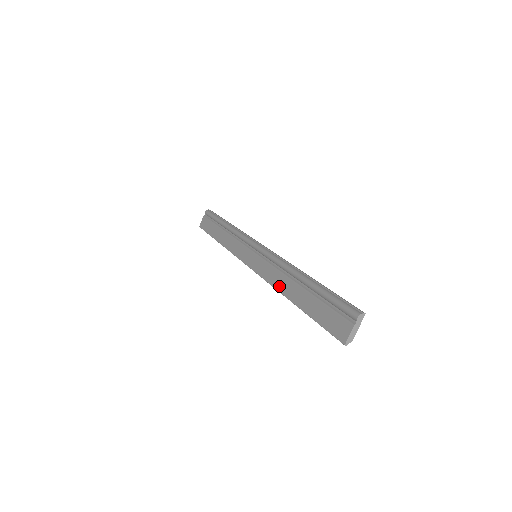
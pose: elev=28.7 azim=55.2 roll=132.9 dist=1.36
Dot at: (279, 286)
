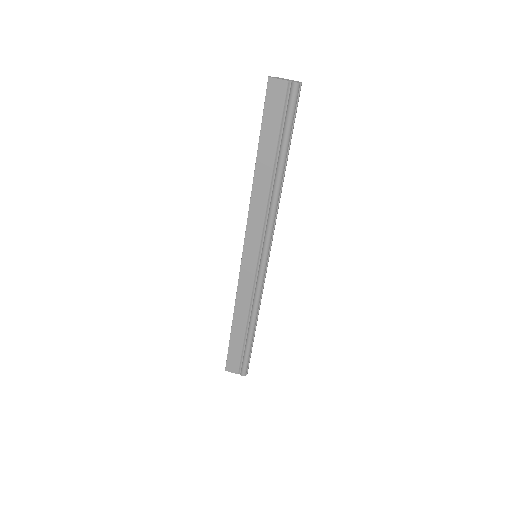
Dot at: (239, 305)
